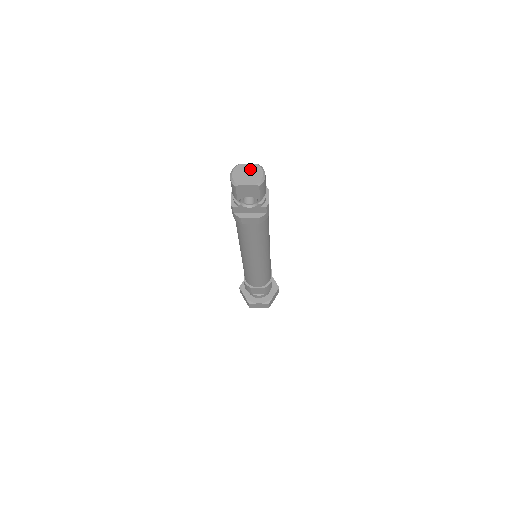
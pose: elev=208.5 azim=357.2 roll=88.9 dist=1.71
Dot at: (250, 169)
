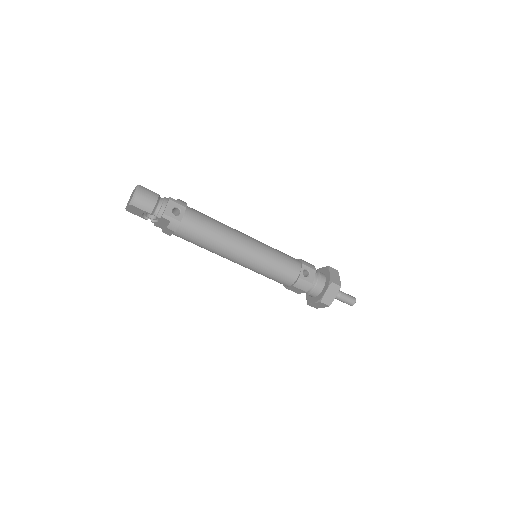
Dot at: (133, 192)
